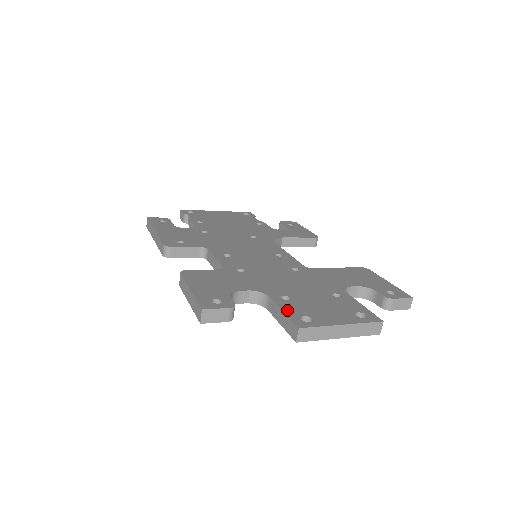
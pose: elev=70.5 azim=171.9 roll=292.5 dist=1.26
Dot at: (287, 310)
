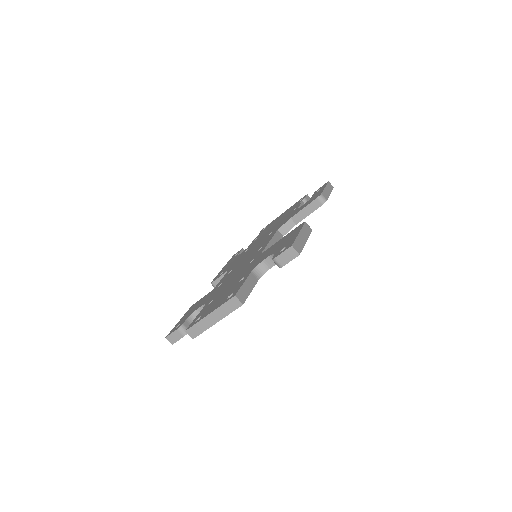
Dot at: (198, 316)
